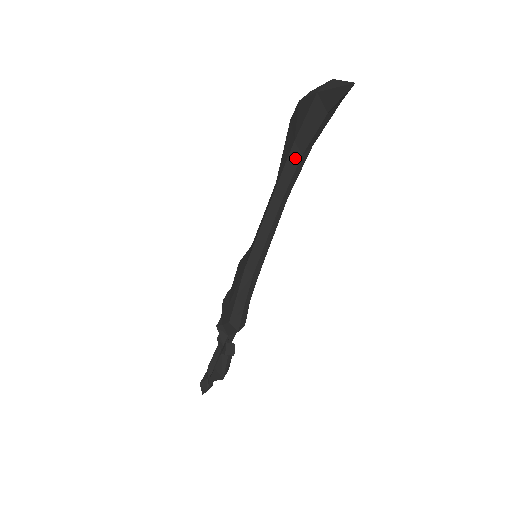
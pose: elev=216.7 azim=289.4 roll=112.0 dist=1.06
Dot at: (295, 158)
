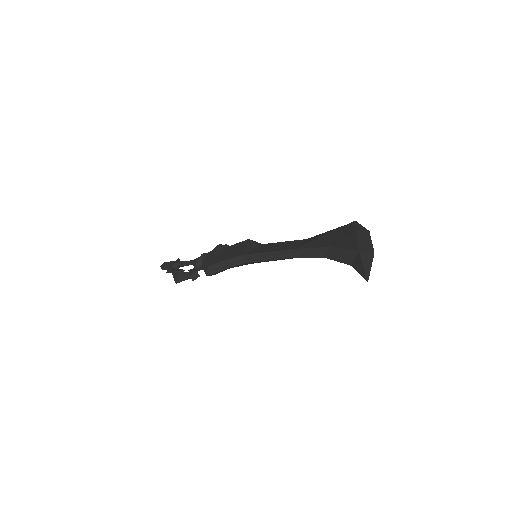
Dot at: (321, 253)
